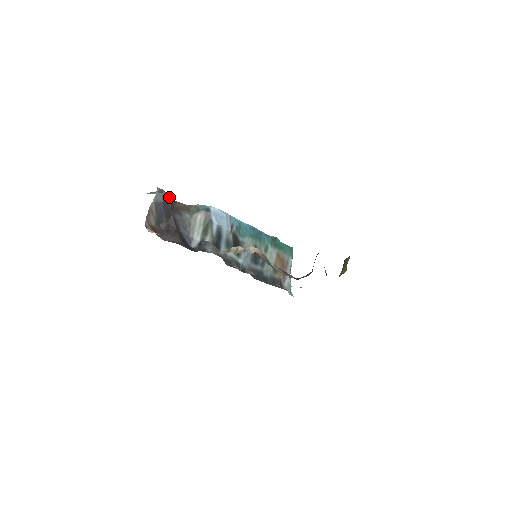
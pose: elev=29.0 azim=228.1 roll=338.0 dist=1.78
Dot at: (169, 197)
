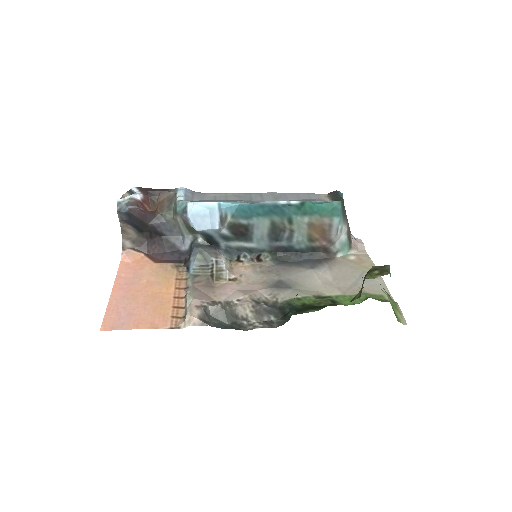
Dot at: (132, 213)
